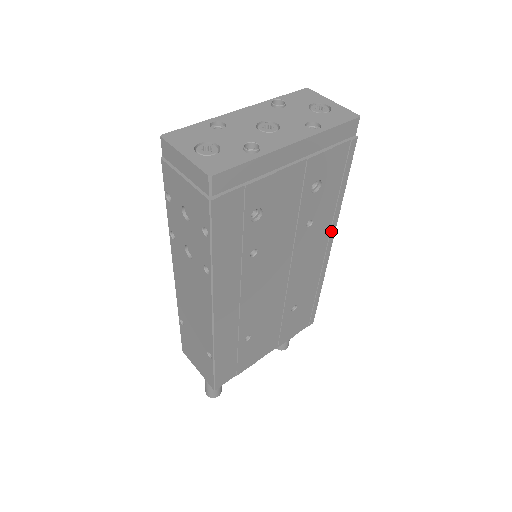
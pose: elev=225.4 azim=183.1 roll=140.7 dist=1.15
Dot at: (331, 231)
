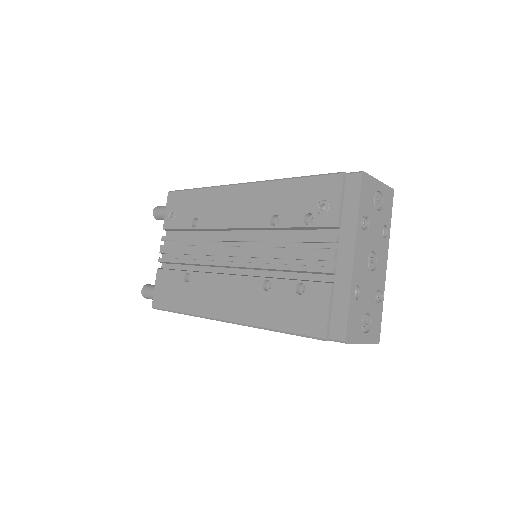
Dot at: occluded
